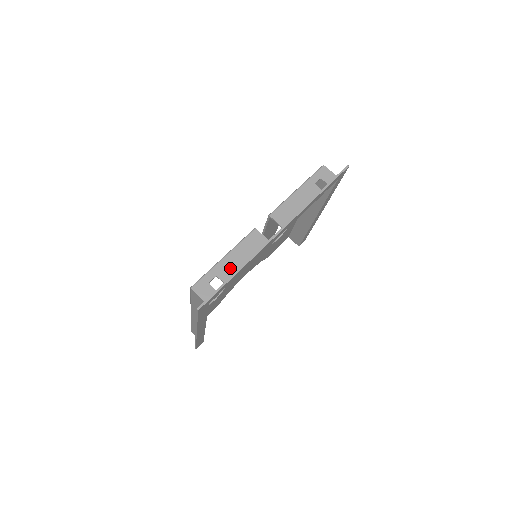
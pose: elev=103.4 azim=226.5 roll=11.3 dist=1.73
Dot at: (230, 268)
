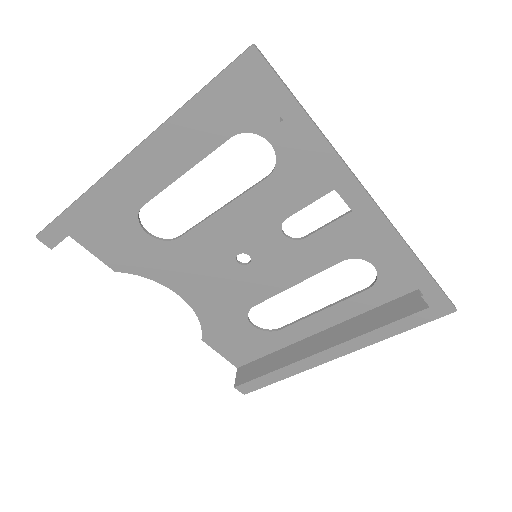
Dot at: occluded
